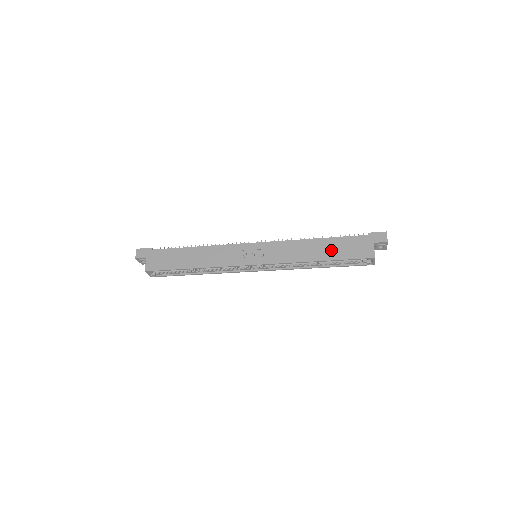
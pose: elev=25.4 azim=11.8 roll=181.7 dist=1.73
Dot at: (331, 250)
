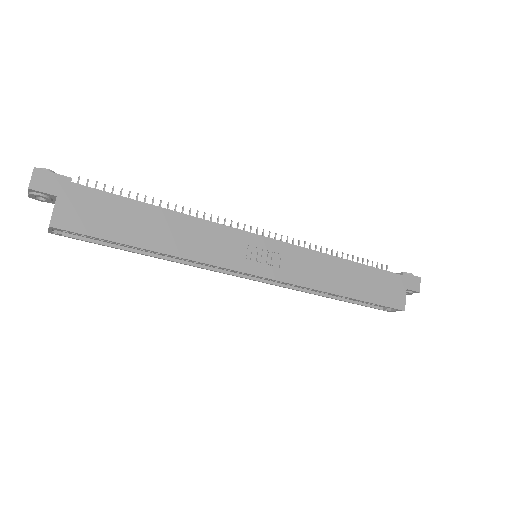
Dot at: (362, 284)
